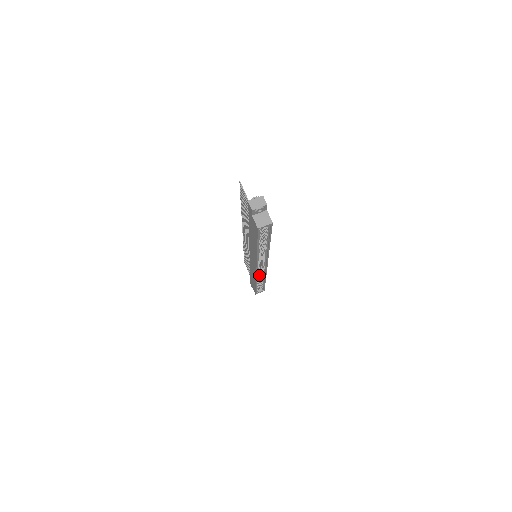
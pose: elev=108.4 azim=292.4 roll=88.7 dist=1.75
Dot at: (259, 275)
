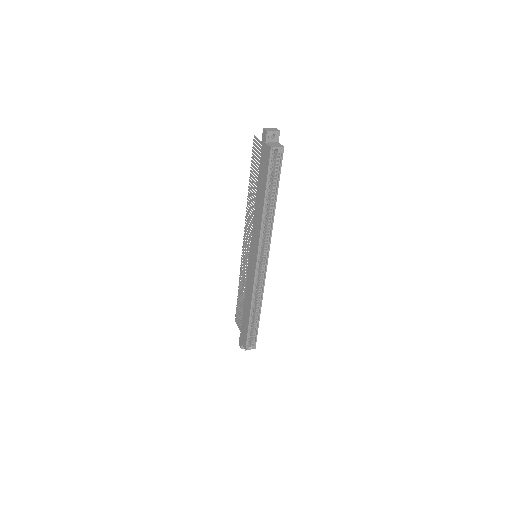
Dot at: (254, 305)
